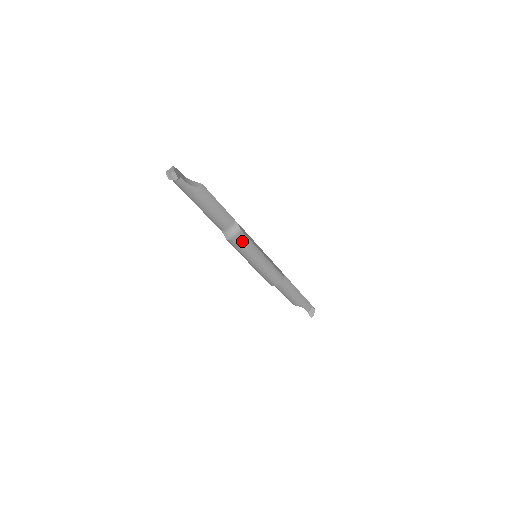
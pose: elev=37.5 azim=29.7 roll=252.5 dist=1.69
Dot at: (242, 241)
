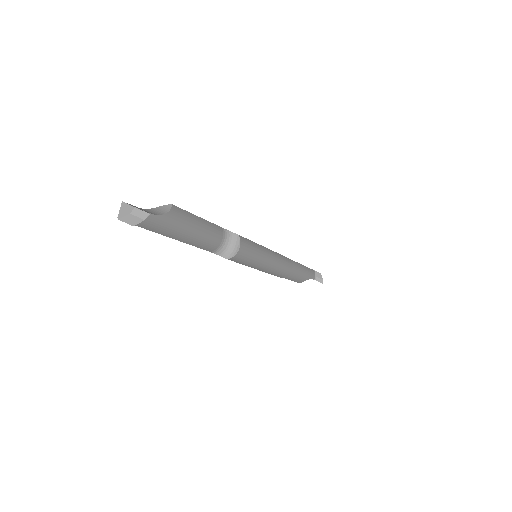
Dot at: (246, 247)
